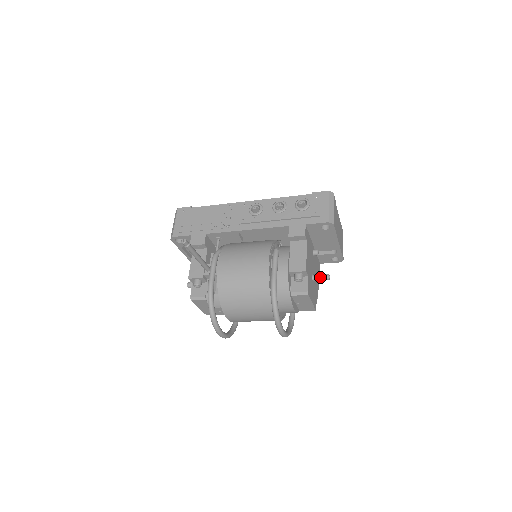
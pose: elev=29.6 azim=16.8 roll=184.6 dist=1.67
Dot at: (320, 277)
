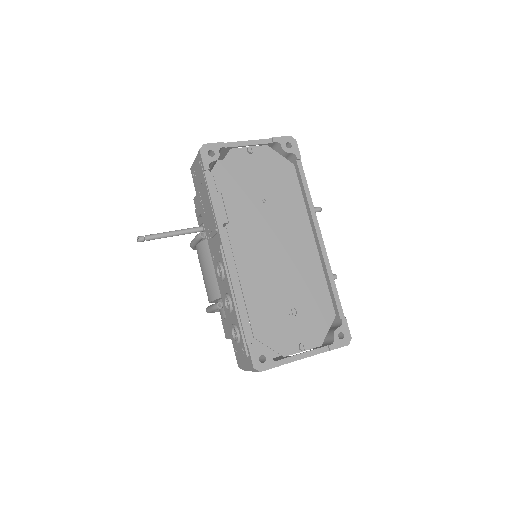
Dot at: occluded
